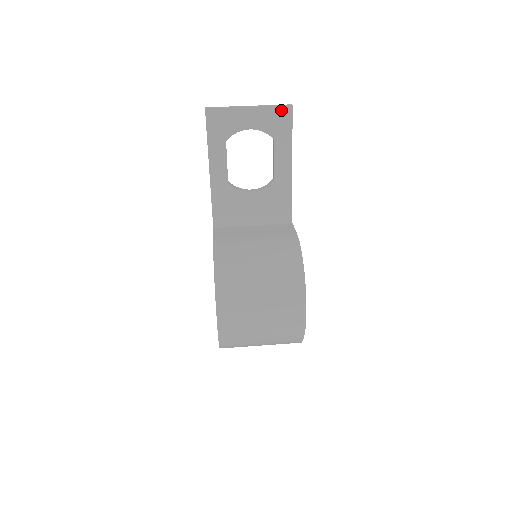
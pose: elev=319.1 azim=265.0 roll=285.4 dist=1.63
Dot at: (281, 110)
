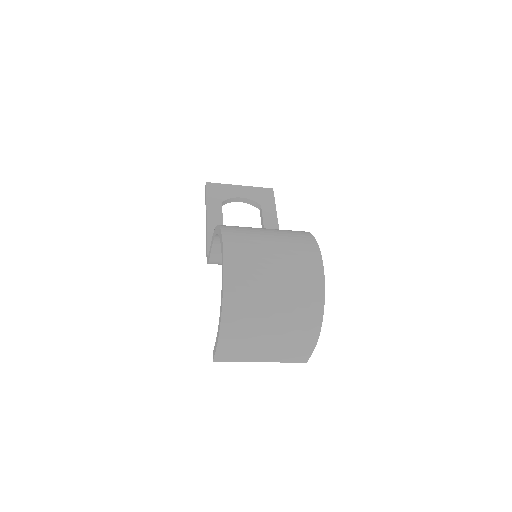
Dot at: (265, 190)
